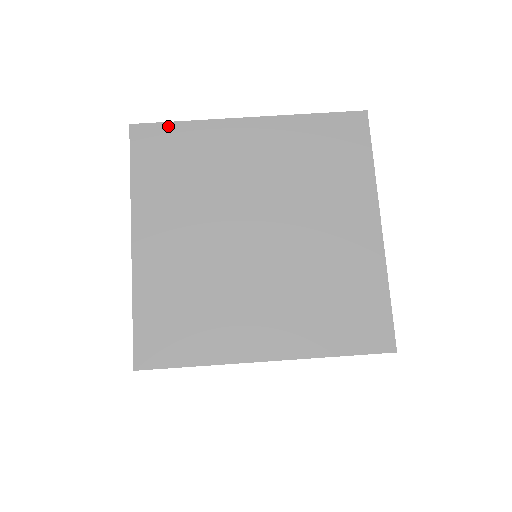
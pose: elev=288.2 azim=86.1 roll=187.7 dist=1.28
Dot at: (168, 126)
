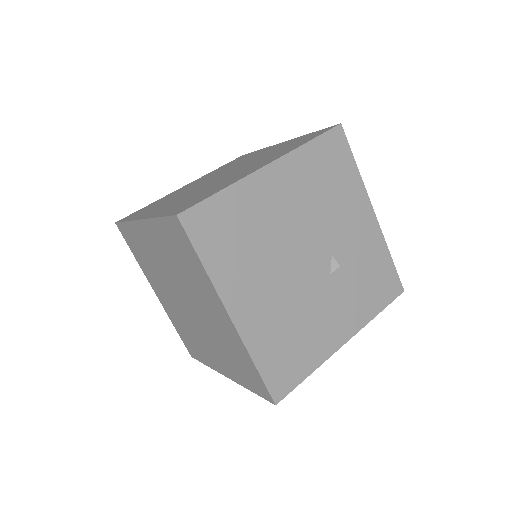
Dot at: (139, 210)
